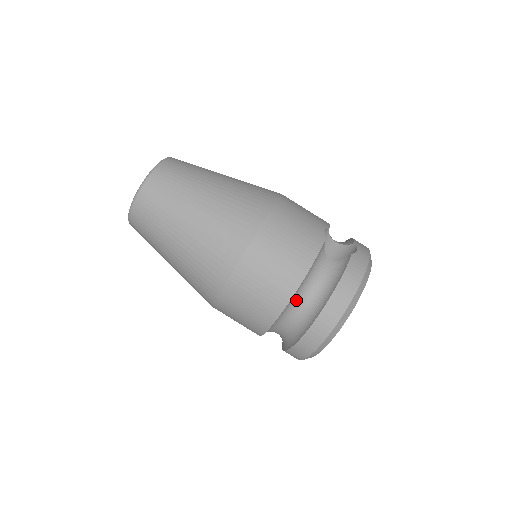
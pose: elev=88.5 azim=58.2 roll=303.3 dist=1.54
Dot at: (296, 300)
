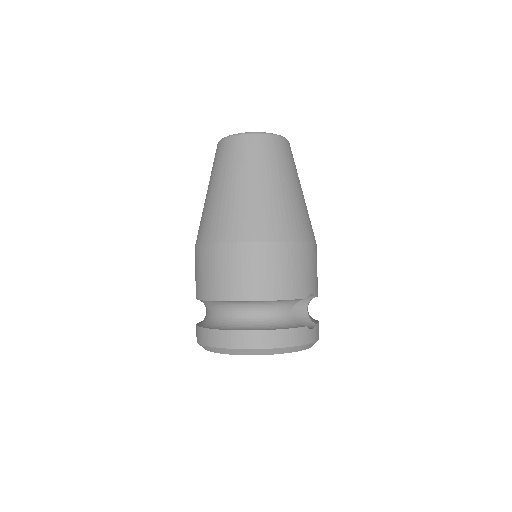
Dot at: (243, 306)
